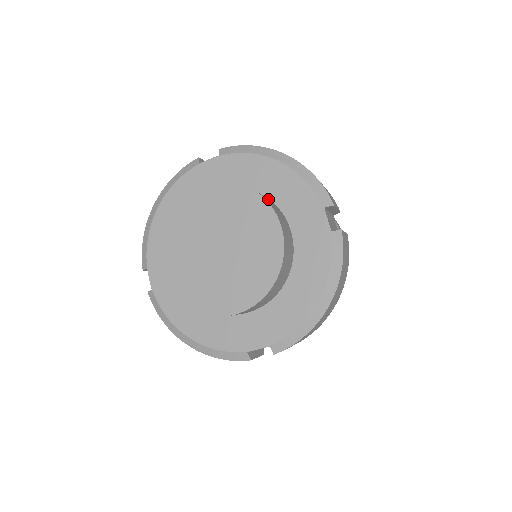
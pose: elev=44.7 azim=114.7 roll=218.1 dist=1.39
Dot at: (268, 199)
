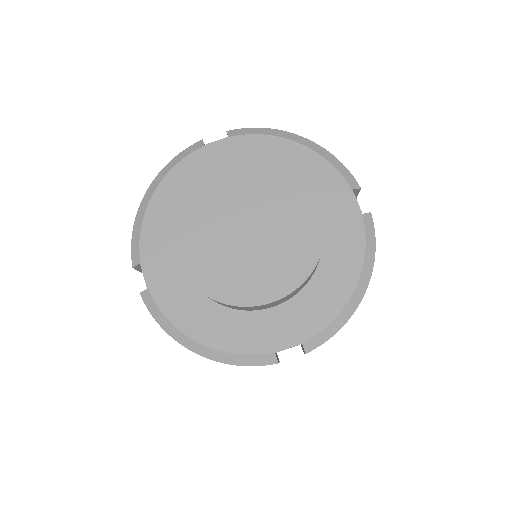
Dot at: occluded
